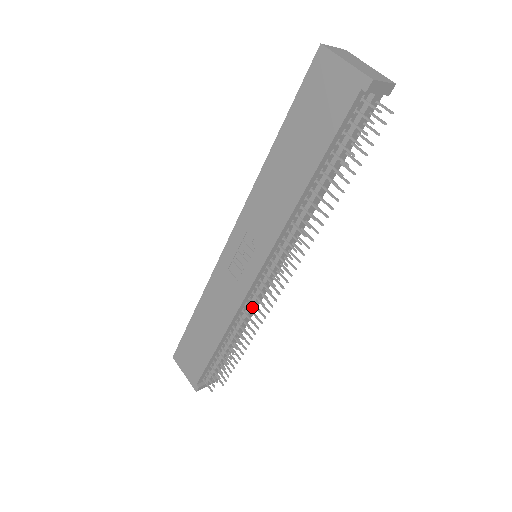
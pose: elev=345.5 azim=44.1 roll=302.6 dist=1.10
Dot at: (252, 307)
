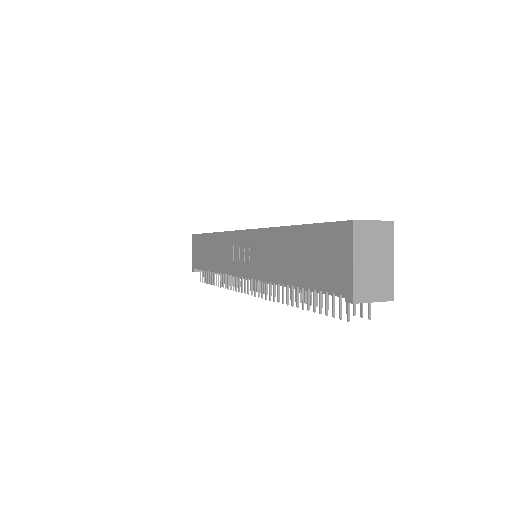
Dot at: occluded
